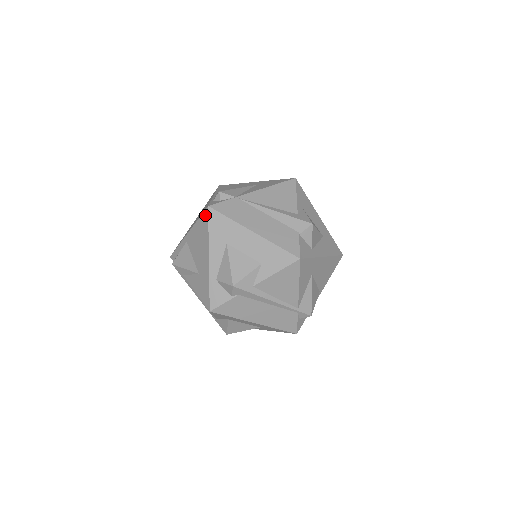
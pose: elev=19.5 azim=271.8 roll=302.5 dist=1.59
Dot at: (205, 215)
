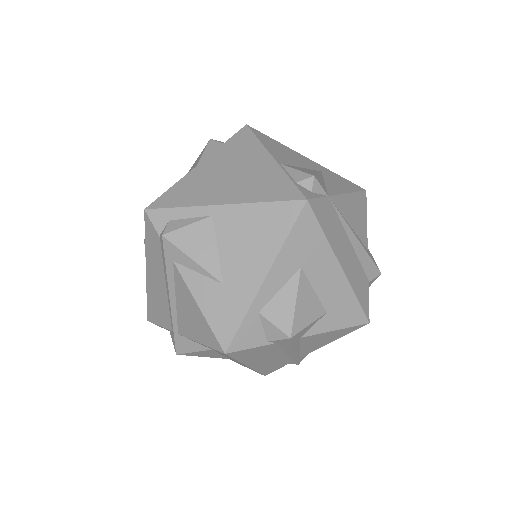
Dot at: (291, 208)
